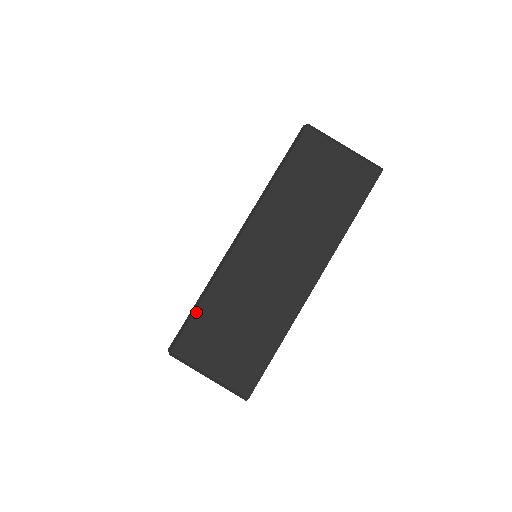
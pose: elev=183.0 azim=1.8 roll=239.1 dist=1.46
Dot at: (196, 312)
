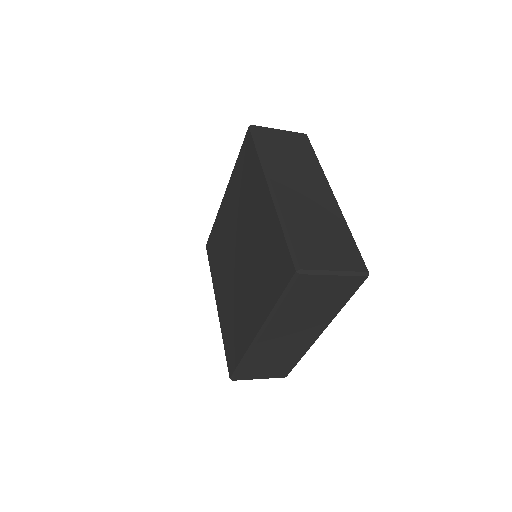
Dot at: (290, 238)
